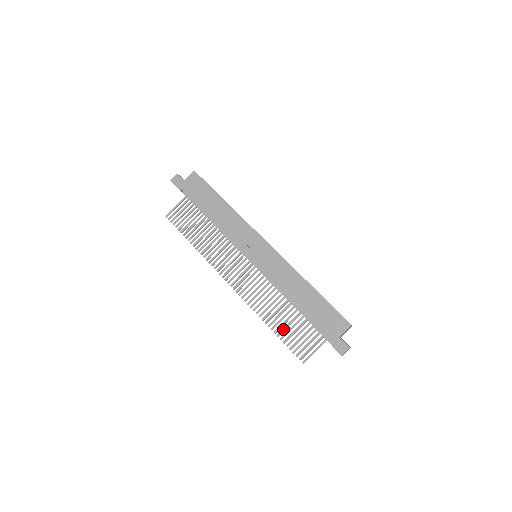
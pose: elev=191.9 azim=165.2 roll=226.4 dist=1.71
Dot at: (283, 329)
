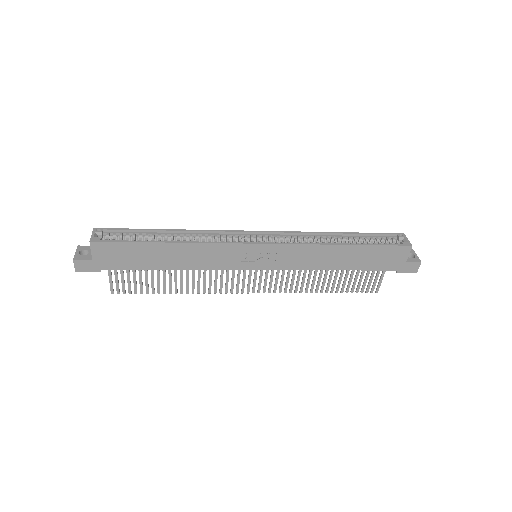
Dot at: (338, 285)
